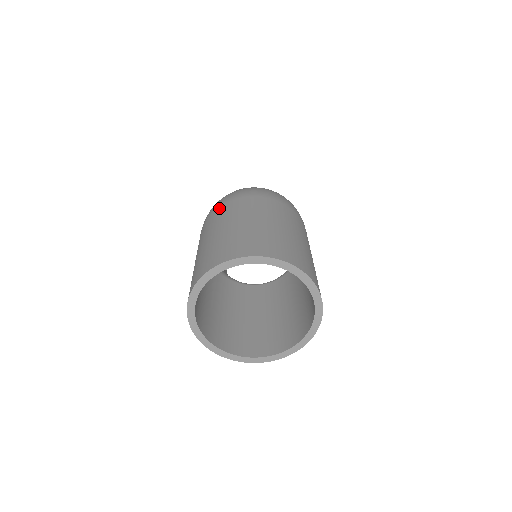
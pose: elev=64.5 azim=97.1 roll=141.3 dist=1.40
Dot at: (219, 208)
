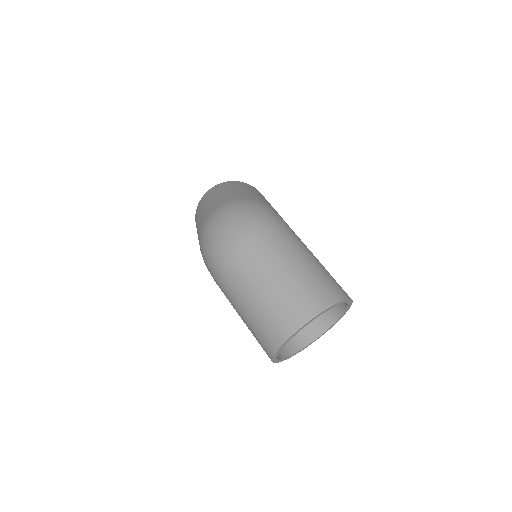
Dot at: (225, 268)
